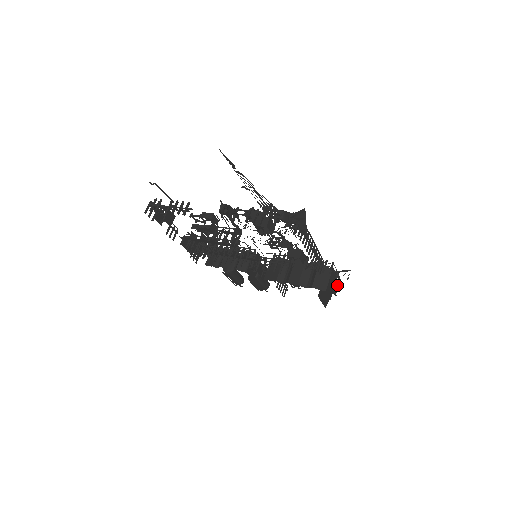
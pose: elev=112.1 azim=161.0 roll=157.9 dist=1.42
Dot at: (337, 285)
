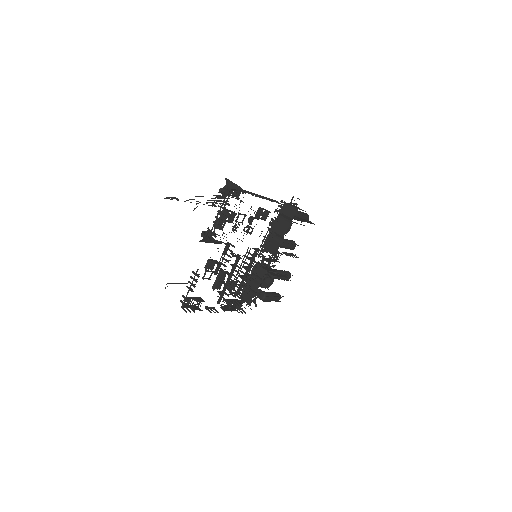
Dot at: (302, 212)
